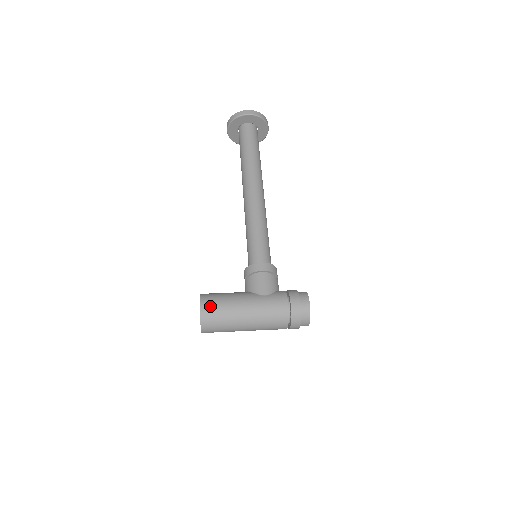
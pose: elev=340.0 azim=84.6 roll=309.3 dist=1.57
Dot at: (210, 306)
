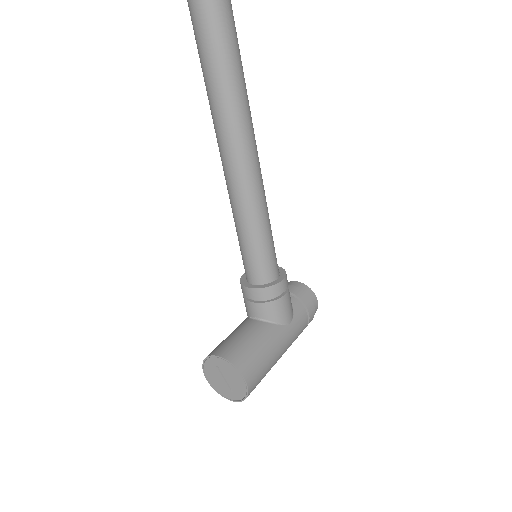
Dot at: (256, 379)
